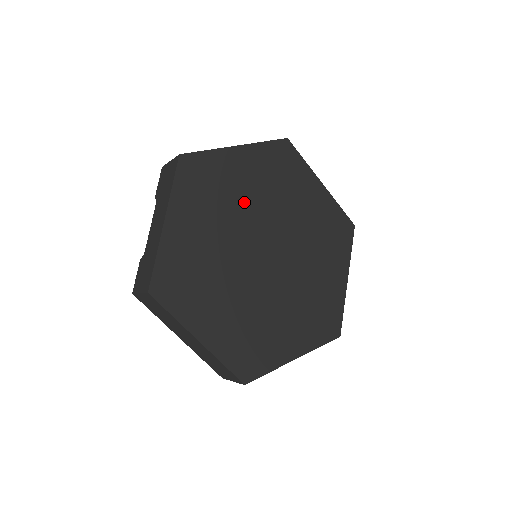
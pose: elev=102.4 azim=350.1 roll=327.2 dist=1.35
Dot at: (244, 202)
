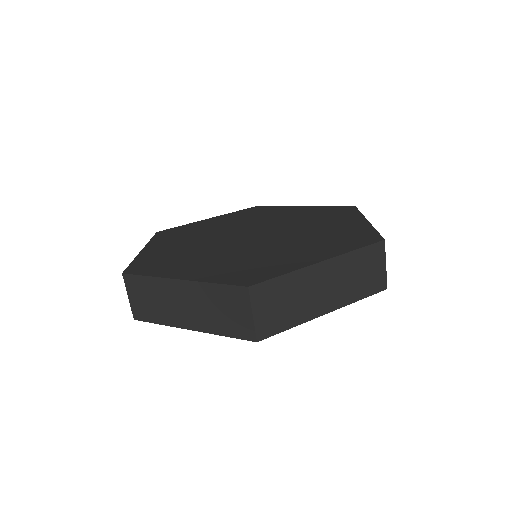
Dot at: (220, 229)
